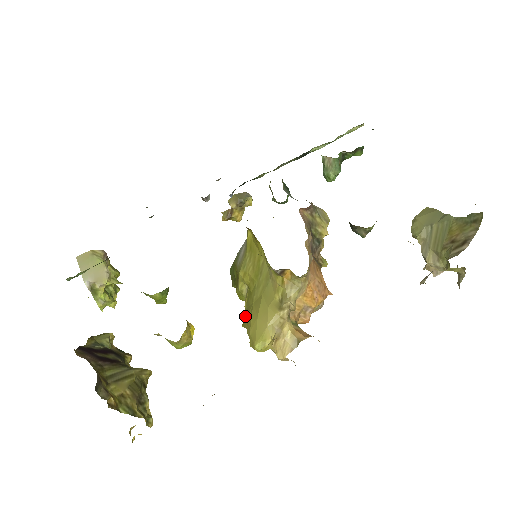
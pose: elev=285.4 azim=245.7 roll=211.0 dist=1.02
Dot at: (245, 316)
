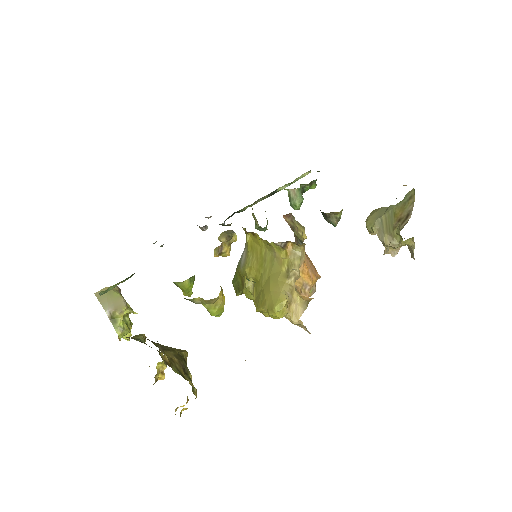
Dot at: (257, 302)
